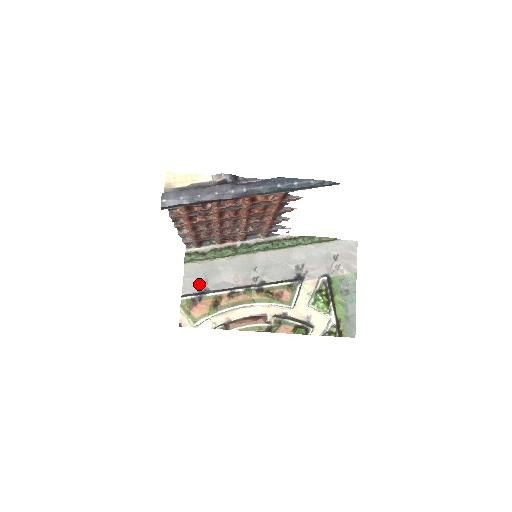
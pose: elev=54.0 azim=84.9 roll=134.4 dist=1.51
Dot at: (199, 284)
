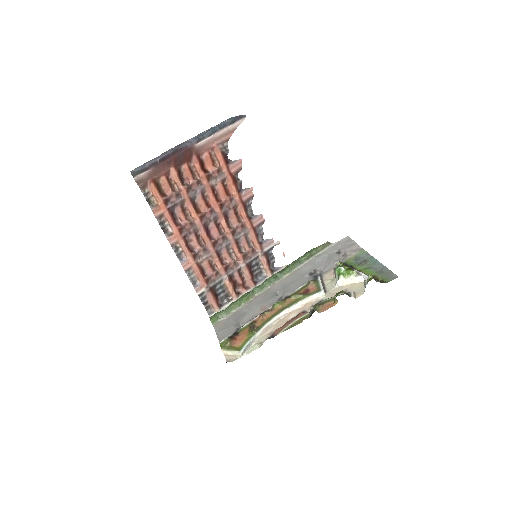
Dot at: (232, 329)
